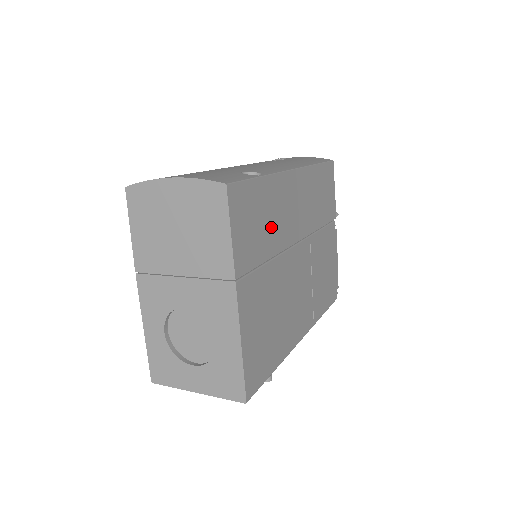
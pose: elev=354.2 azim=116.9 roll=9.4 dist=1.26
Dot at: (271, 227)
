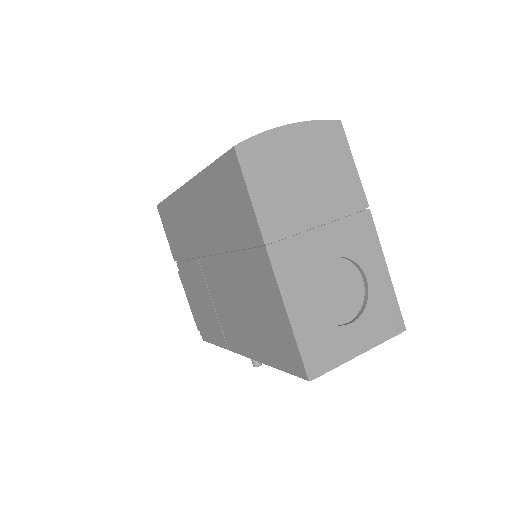
Dot at: occluded
